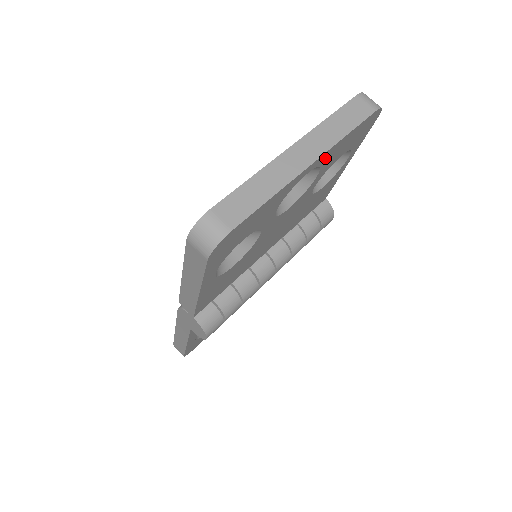
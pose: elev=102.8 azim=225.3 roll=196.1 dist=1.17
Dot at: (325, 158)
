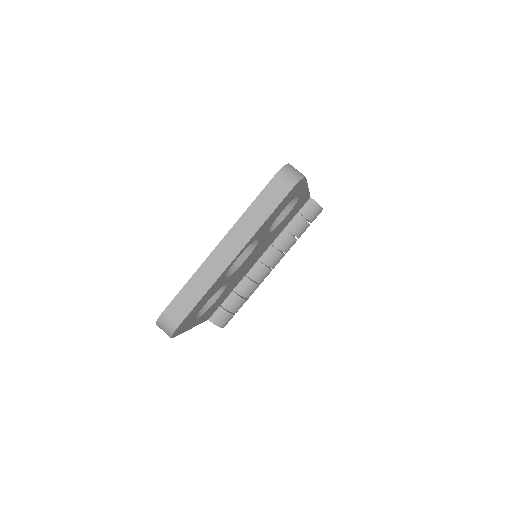
Dot at: (251, 241)
